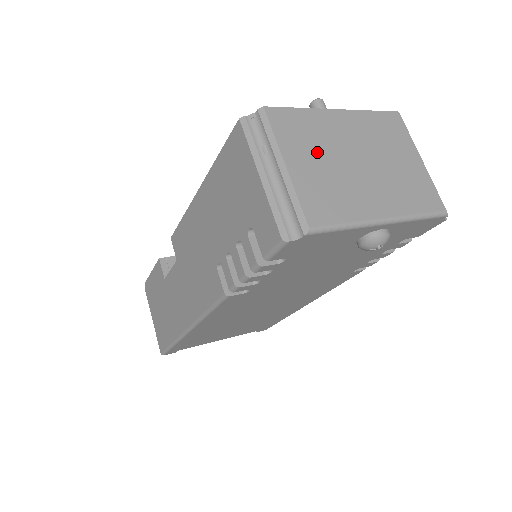
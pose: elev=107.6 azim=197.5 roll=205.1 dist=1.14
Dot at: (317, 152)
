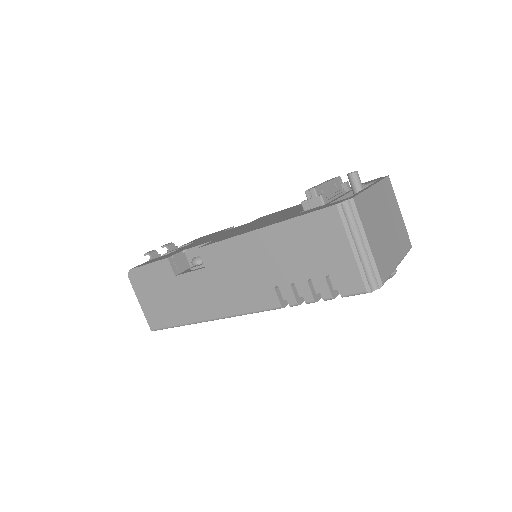
Dot at: (374, 225)
